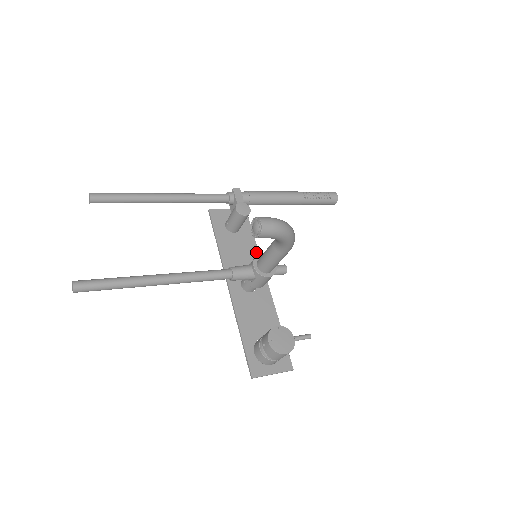
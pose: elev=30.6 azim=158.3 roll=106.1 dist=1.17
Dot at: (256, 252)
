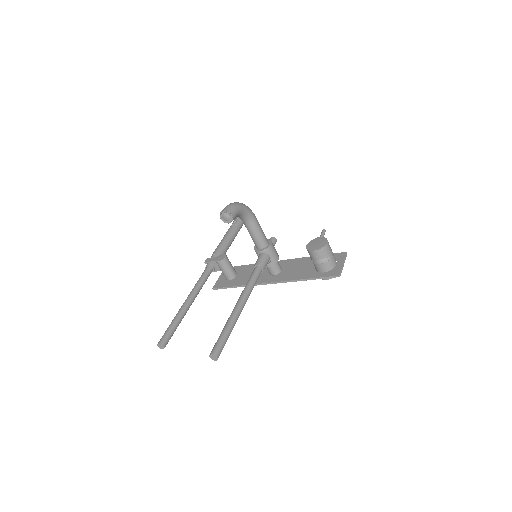
Dot at: occluded
